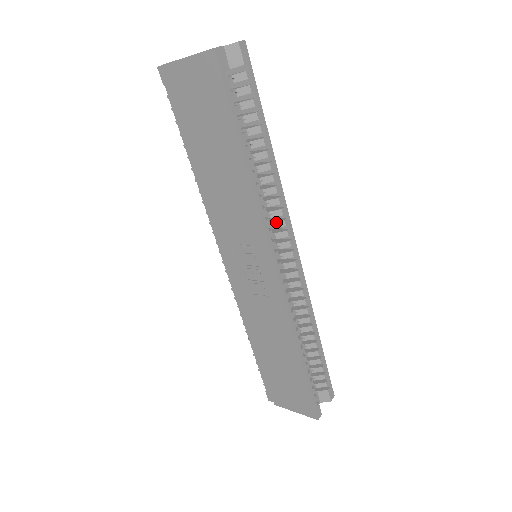
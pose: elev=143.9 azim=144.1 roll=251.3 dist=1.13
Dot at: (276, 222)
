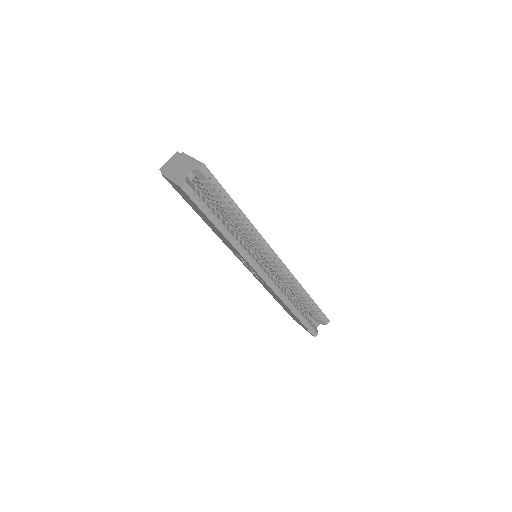
Dot at: (258, 248)
